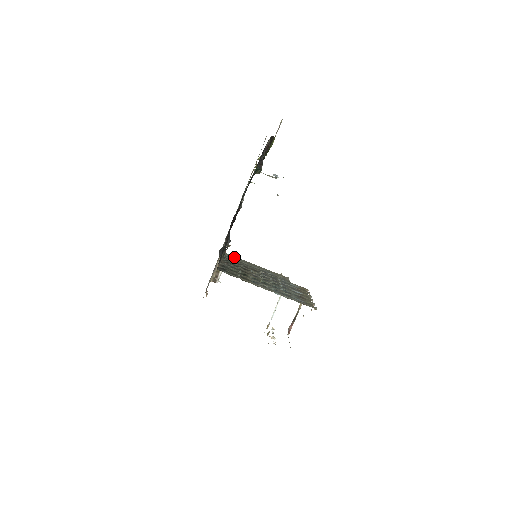
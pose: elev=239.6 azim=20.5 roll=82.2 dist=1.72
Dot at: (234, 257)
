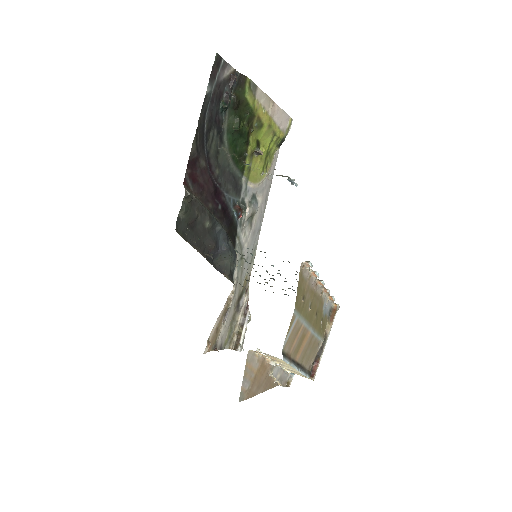
Dot at: (244, 287)
